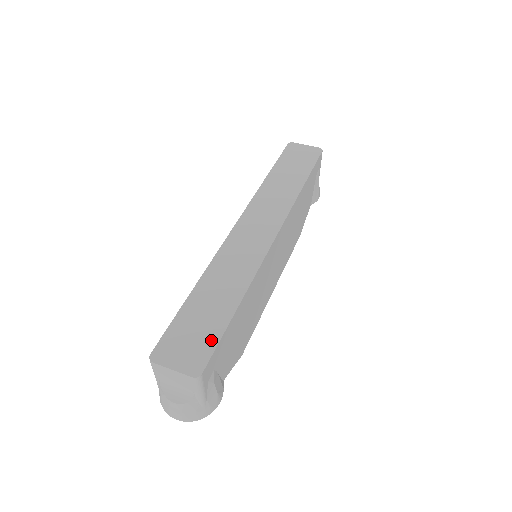
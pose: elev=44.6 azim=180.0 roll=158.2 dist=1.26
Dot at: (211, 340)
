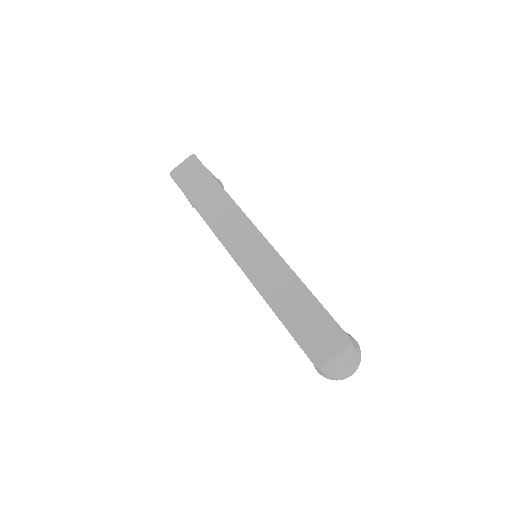
Dot at: (326, 320)
